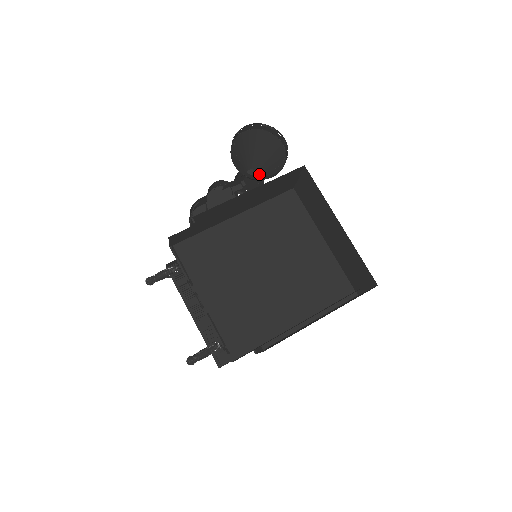
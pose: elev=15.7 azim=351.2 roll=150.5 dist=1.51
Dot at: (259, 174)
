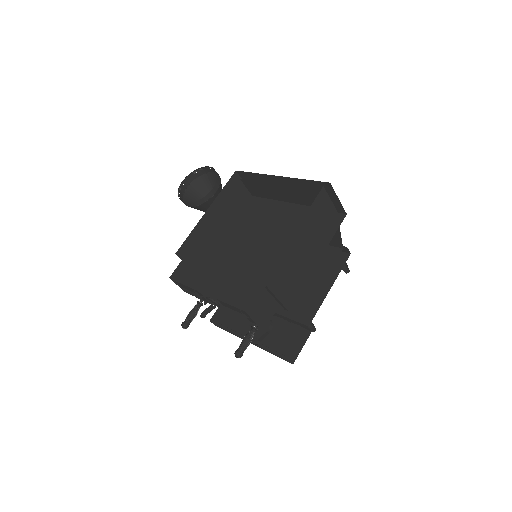
Dot at: occluded
